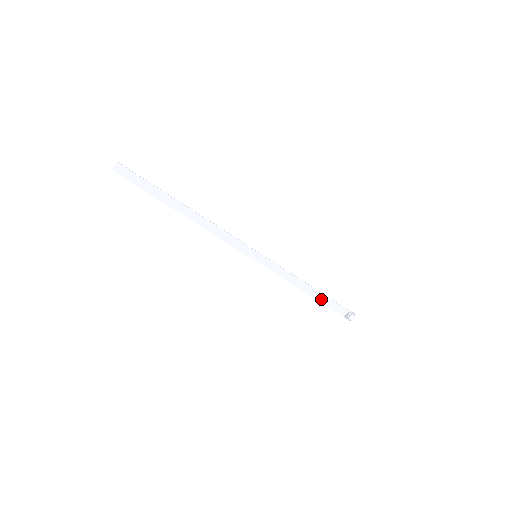
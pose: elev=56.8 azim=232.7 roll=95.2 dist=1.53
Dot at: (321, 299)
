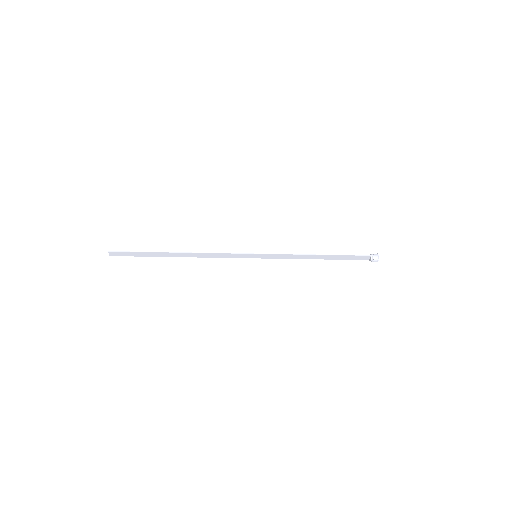
Dot at: (337, 258)
